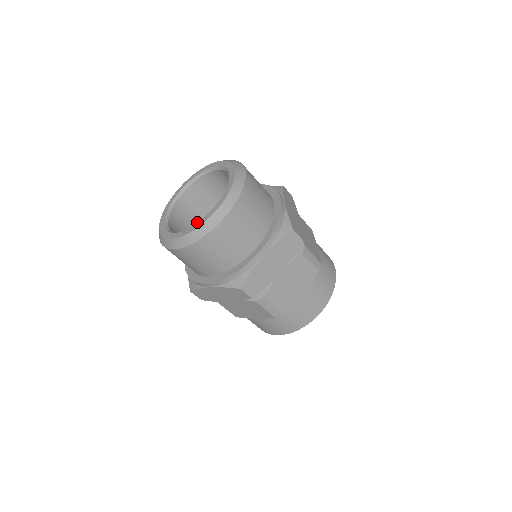
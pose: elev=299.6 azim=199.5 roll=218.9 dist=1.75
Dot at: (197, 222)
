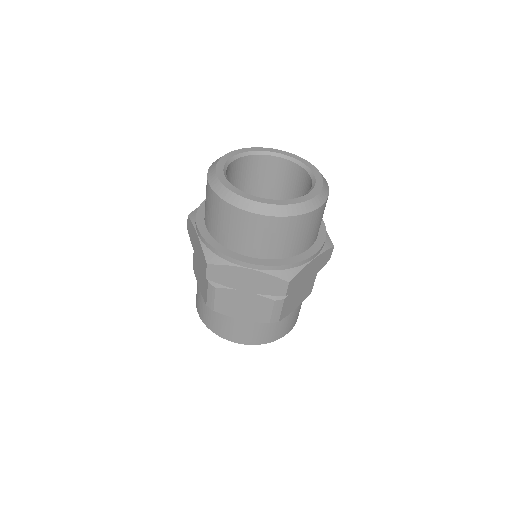
Dot at: (256, 184)
